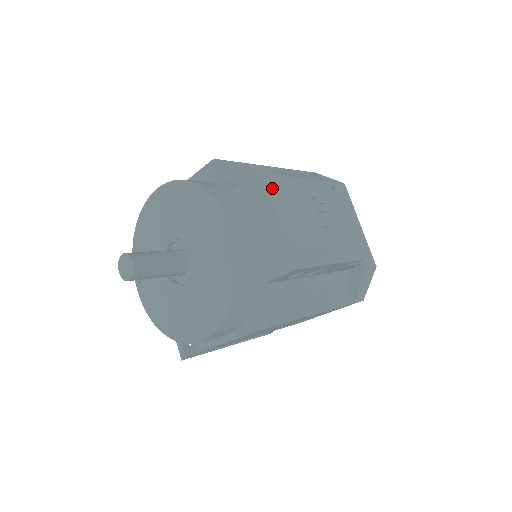
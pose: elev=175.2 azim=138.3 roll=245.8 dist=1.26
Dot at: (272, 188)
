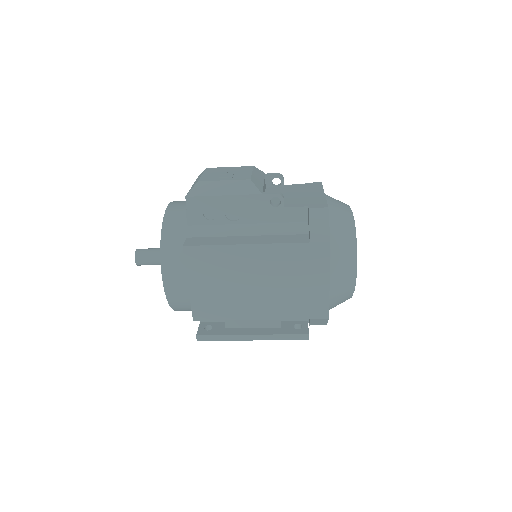
Dot at: (197, 178)
